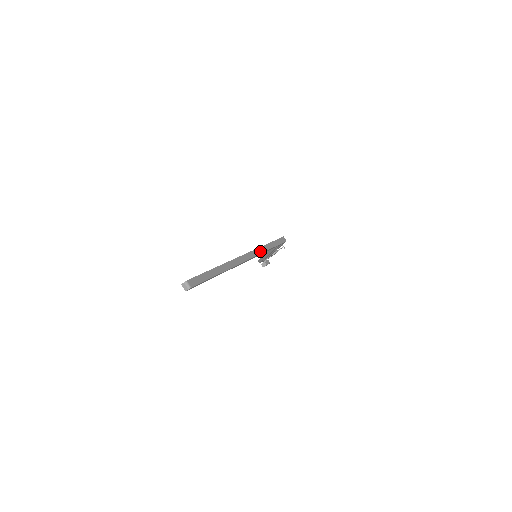
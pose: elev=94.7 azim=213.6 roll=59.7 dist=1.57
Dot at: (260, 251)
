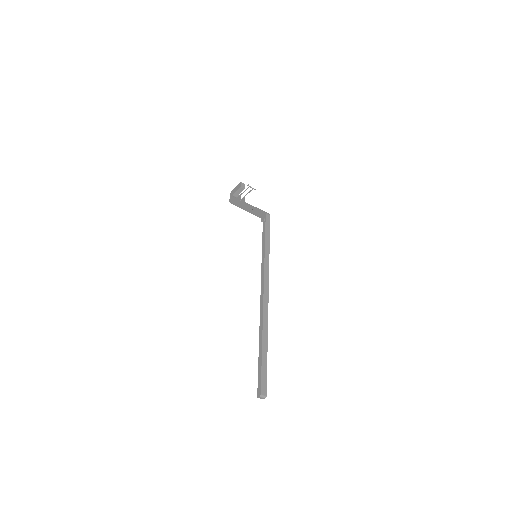
Dot at: (267, 268)
